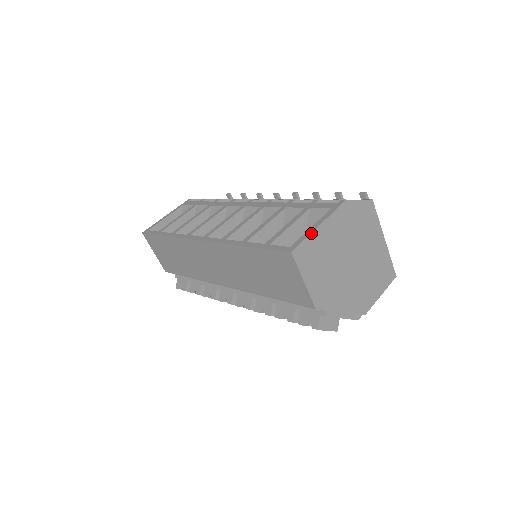
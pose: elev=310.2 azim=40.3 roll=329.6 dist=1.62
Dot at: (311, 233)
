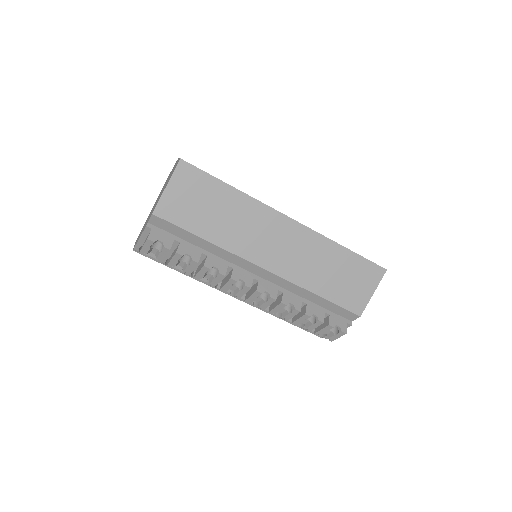
Dot at: occluded
